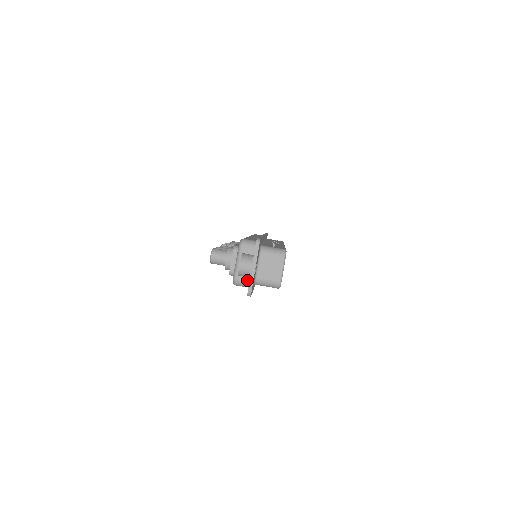
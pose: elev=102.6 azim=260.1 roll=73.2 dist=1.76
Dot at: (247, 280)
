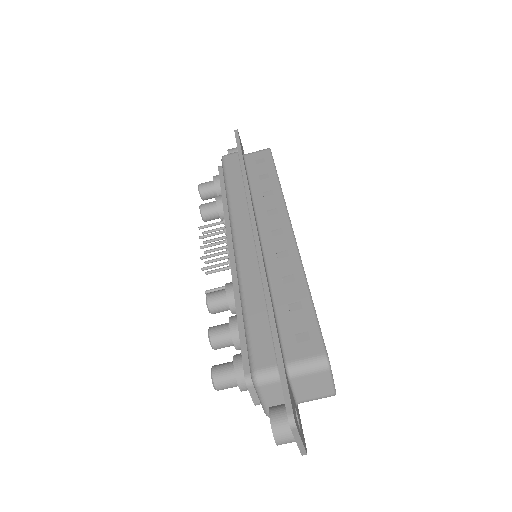
Dot at: occluded
